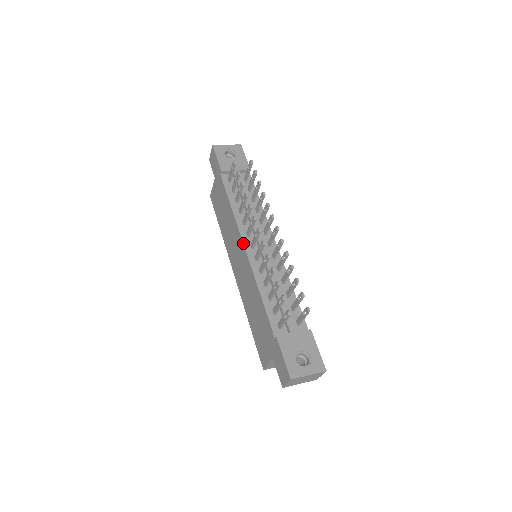
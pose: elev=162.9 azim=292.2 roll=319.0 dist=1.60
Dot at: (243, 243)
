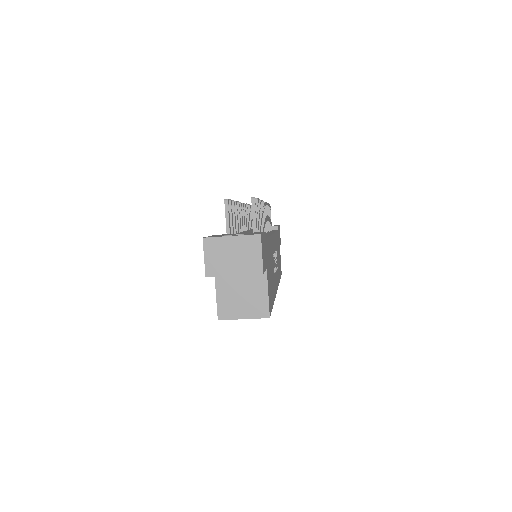
Dot at: occluded
